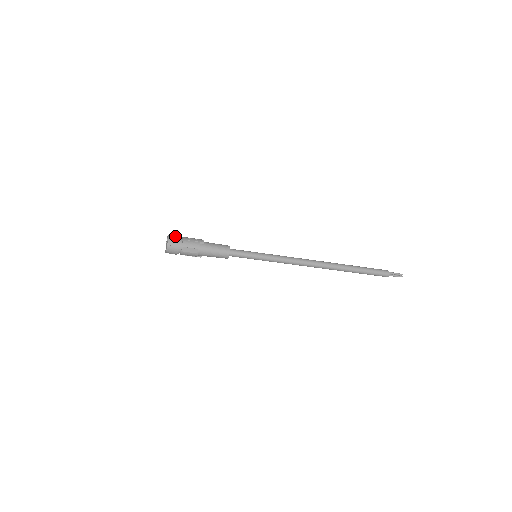
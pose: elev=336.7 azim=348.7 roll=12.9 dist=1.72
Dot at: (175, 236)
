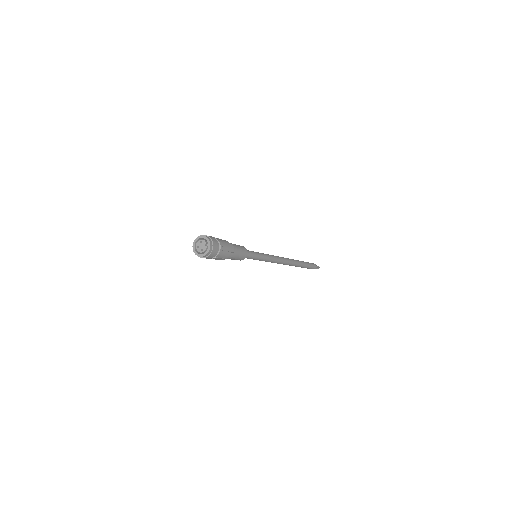
Dot at: (216, 245)
